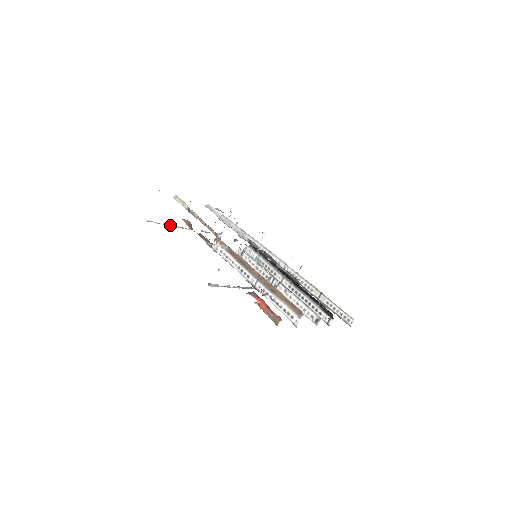
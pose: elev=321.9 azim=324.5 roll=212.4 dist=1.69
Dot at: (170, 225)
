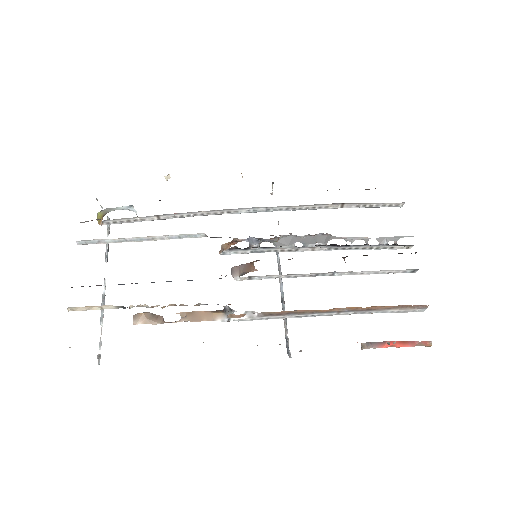
Dot at: (102, 320)
